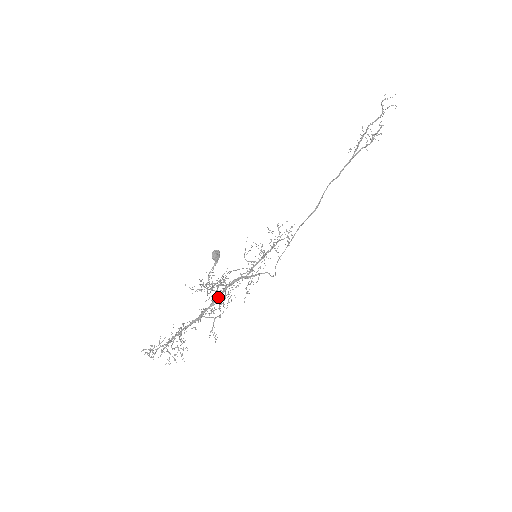
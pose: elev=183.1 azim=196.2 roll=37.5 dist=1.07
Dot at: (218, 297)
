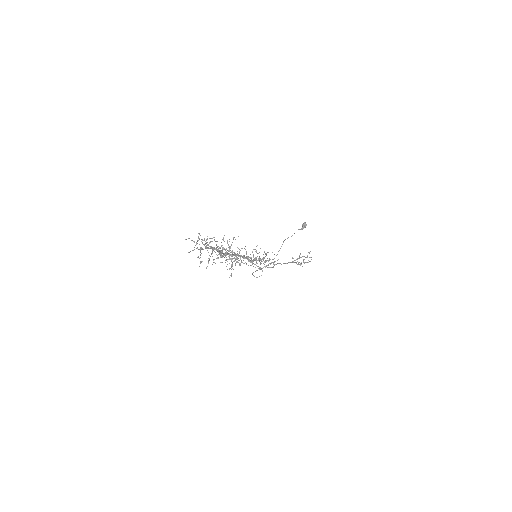
Dot at: (234, 255)
